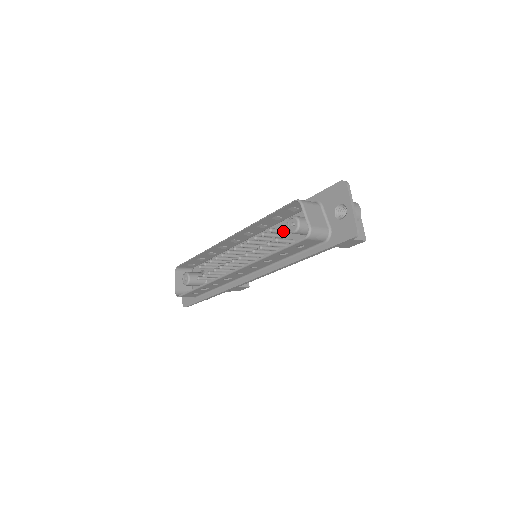
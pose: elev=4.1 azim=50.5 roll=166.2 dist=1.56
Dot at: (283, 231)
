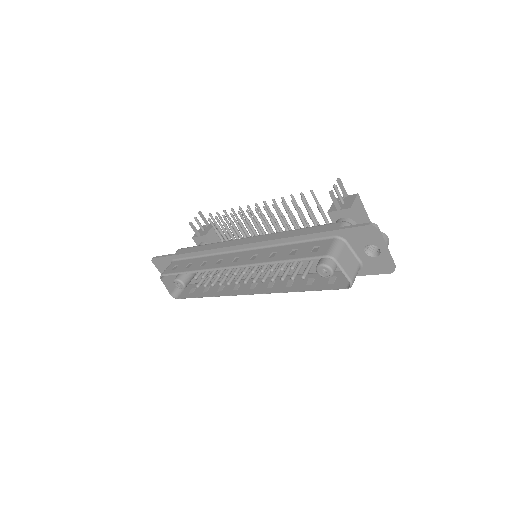
Dot at: occluded
